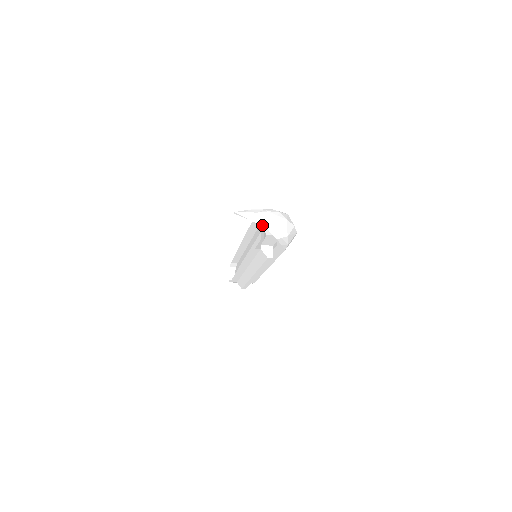
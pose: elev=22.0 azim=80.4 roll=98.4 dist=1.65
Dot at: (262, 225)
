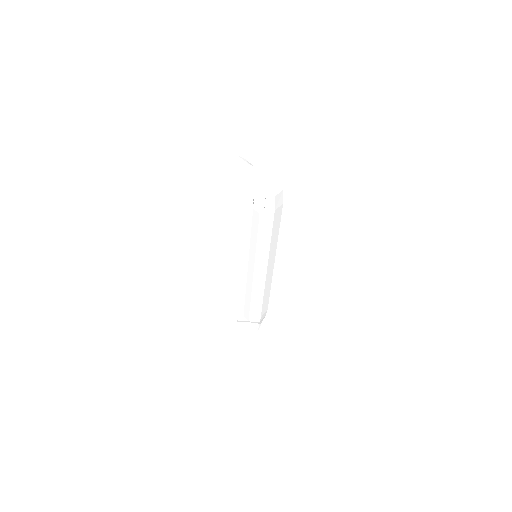
Dot at: (249, 161)
